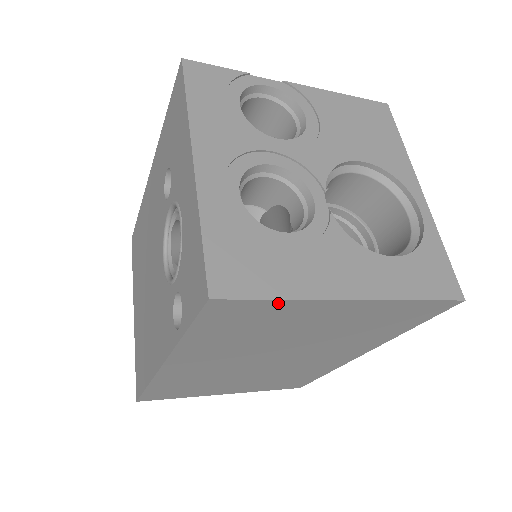
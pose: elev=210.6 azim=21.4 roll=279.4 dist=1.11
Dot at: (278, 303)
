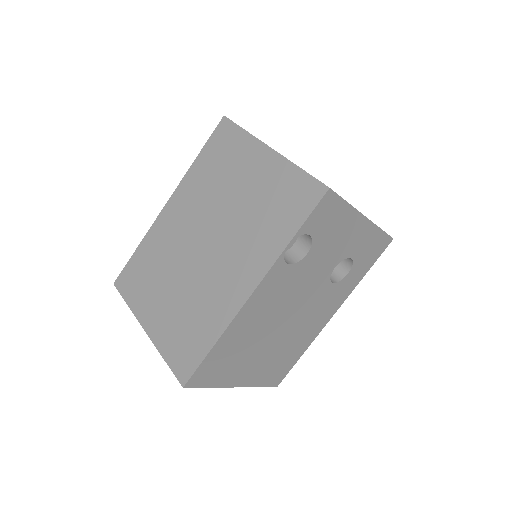
Dot at: (242, 134)
